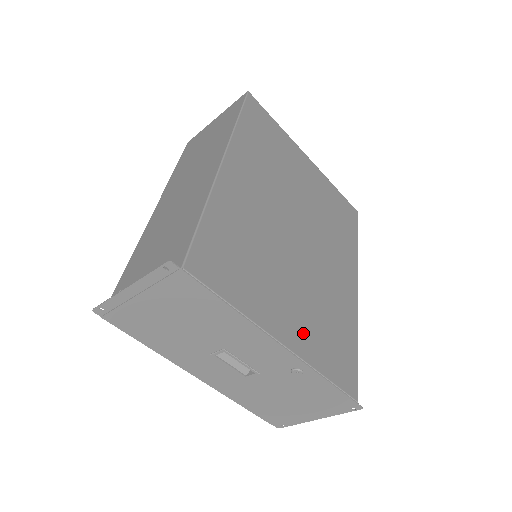
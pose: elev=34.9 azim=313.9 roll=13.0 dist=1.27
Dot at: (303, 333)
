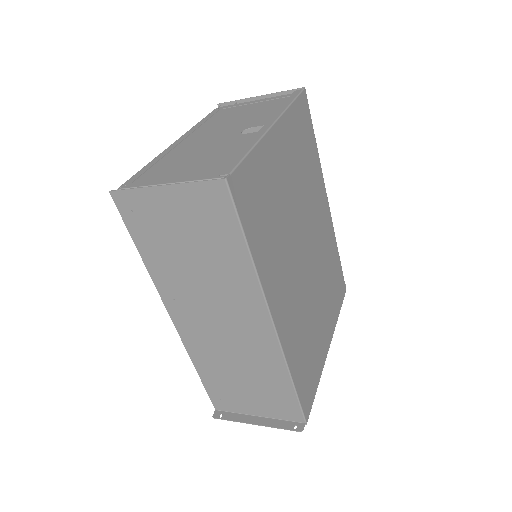
Dot at: (330, 317)
